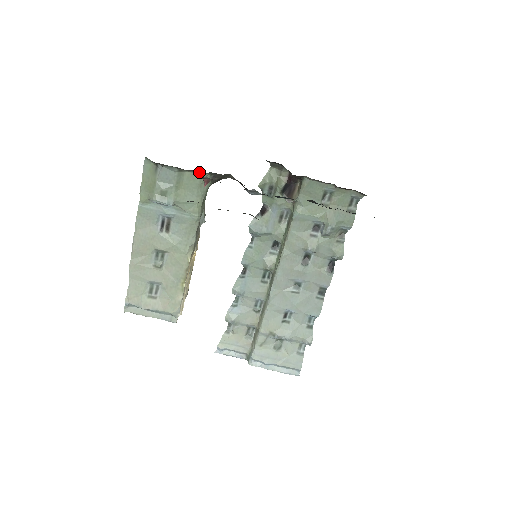
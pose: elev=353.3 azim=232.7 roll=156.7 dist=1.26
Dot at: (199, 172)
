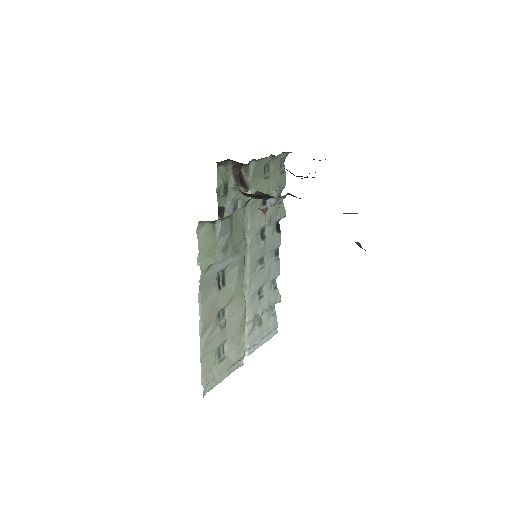
Dot at: (244, 205)
